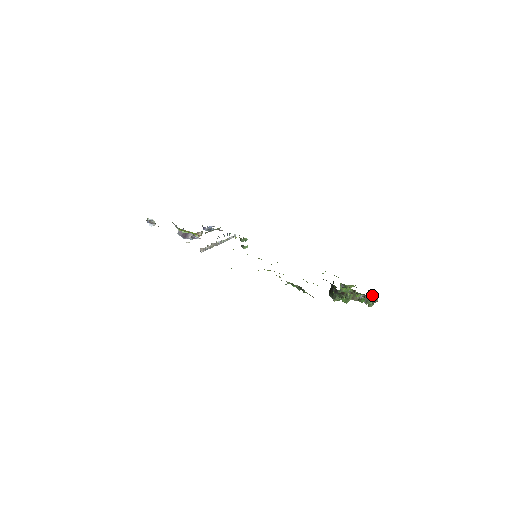
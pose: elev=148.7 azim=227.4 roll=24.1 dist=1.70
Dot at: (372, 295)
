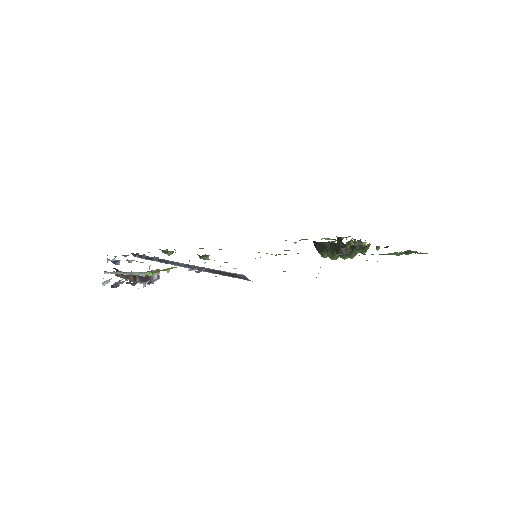
Dot at: occluded
